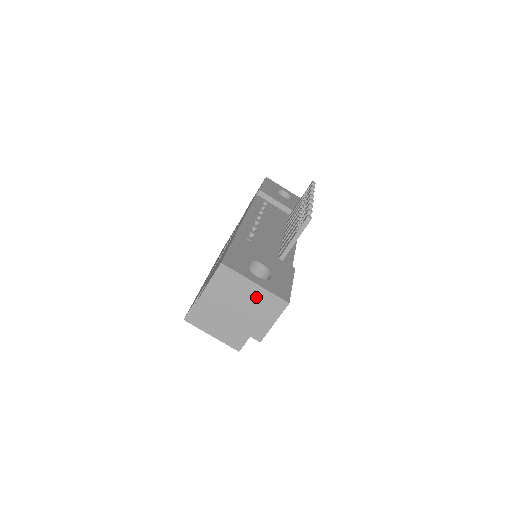
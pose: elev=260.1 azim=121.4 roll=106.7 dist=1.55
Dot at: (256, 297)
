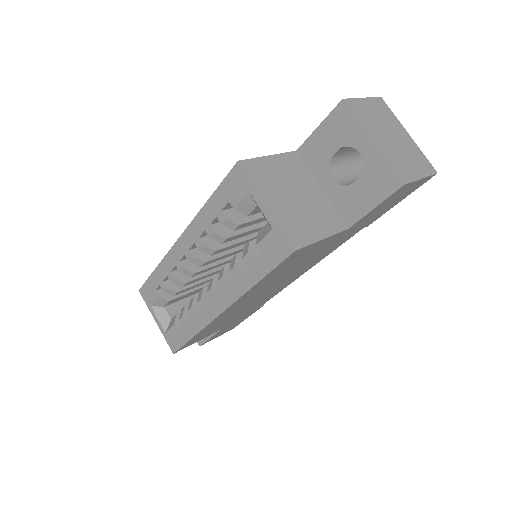
Dot at: (407, 144)
